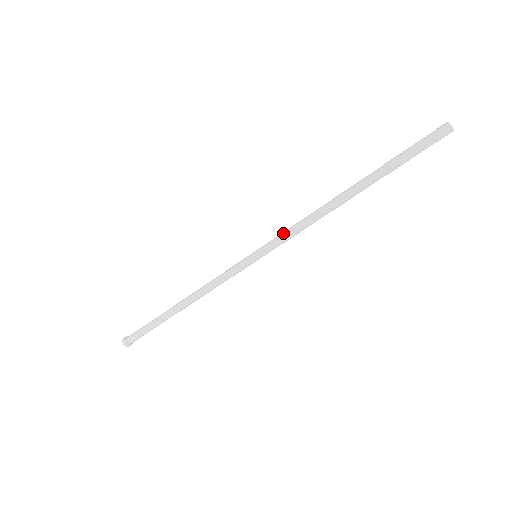
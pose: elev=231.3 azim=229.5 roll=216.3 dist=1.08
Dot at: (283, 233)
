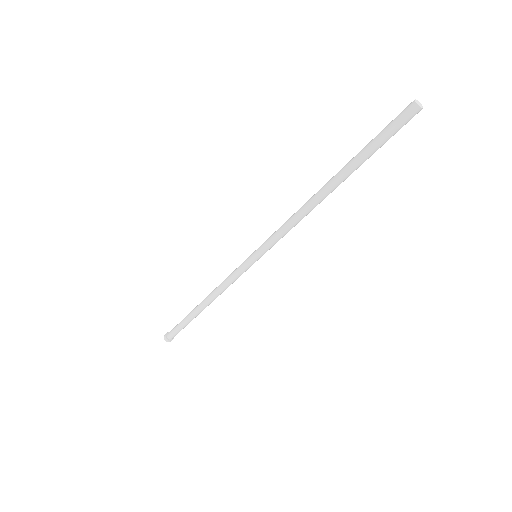
Dot at: (275, 231)
